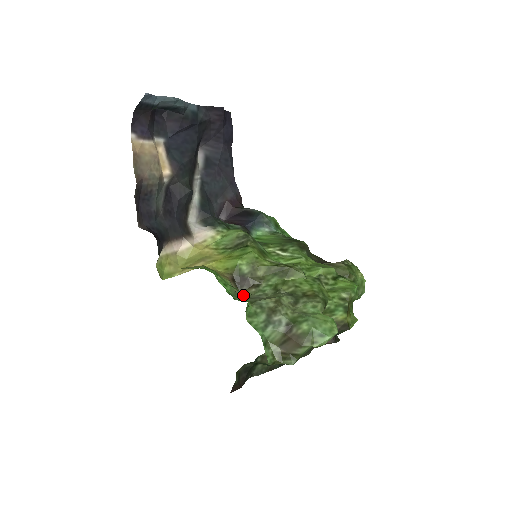
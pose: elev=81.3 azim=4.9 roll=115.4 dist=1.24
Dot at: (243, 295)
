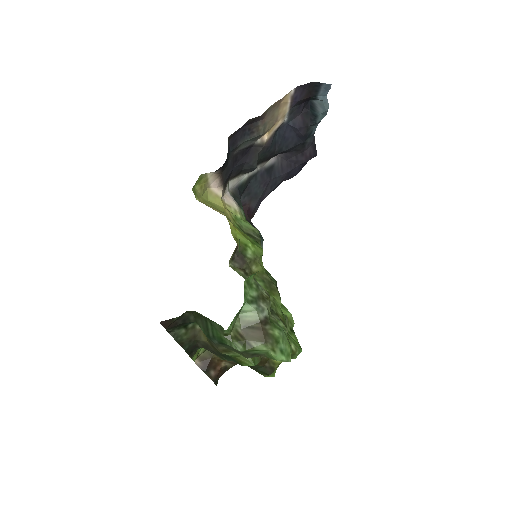
Dot at: occluded
